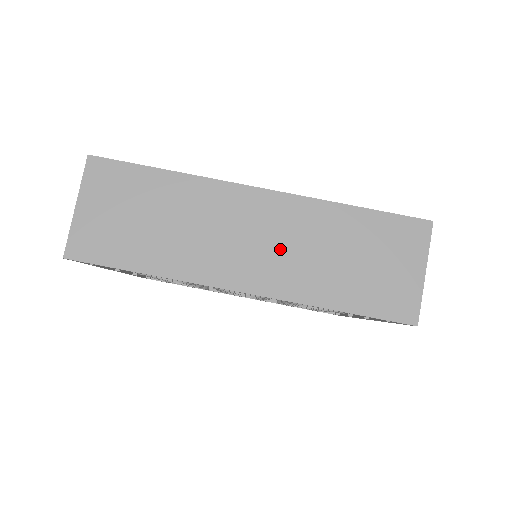
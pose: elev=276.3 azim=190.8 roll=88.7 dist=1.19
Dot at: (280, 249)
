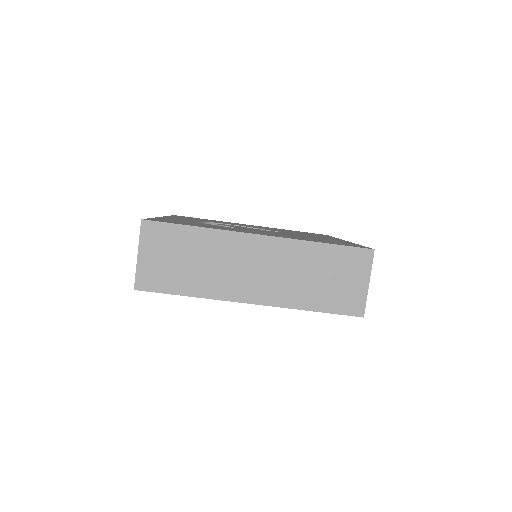
Dot at: (275, 275)
